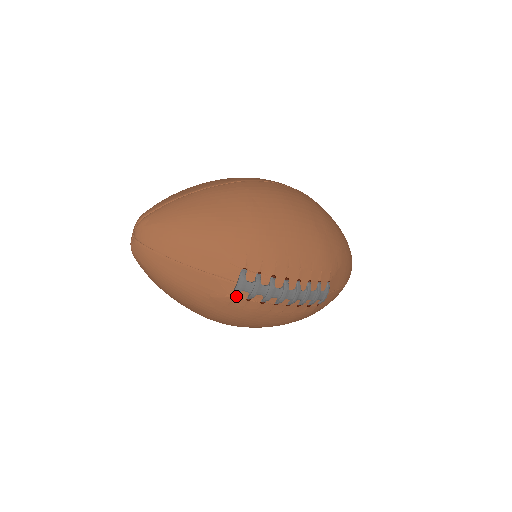
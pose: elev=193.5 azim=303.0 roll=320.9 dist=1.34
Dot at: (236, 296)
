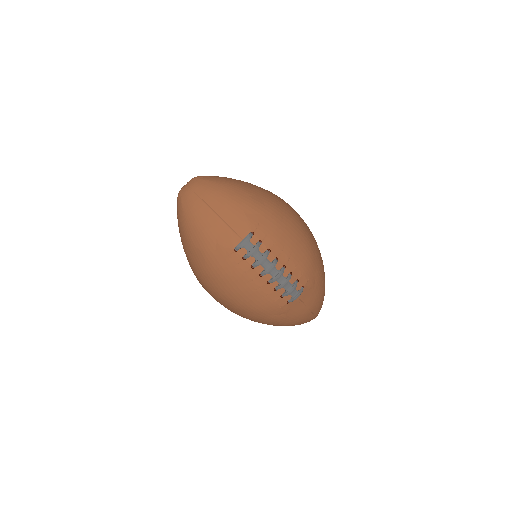
Dot at: (237, 251)
